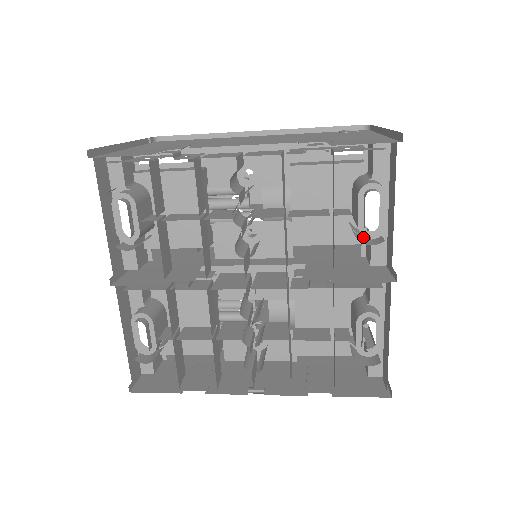
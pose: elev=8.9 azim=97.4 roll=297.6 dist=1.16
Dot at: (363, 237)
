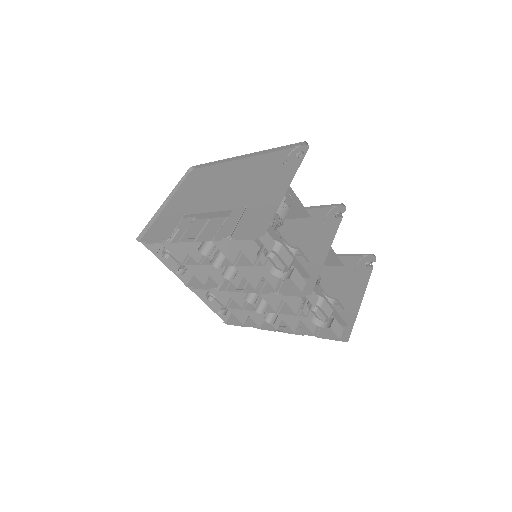
Dot at: occluded
